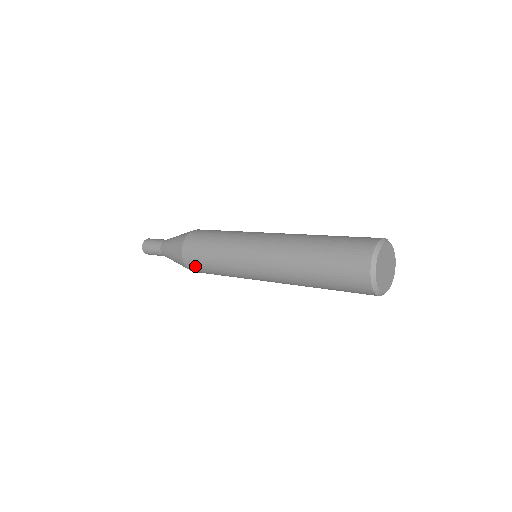
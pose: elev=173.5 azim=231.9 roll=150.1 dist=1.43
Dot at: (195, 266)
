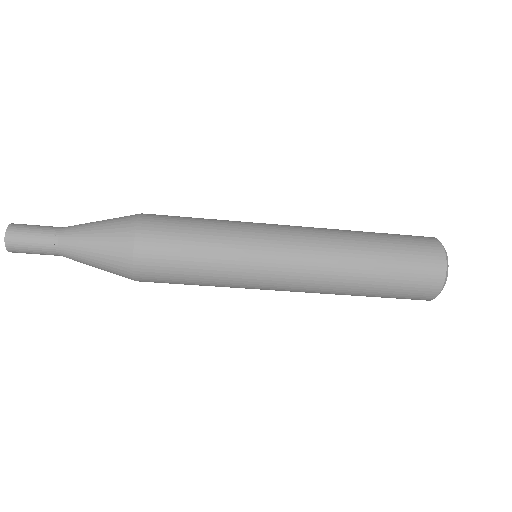
Dot at: (158, 242)
